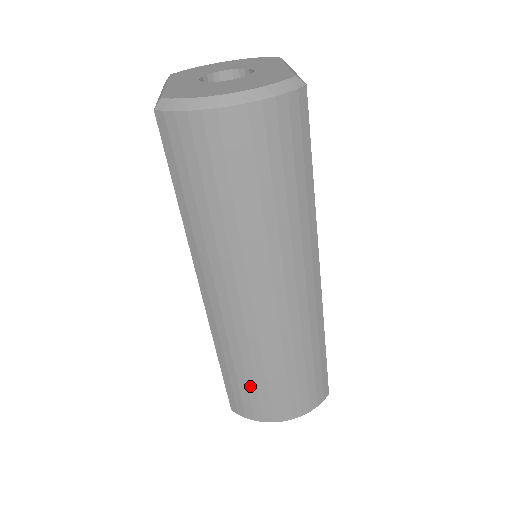
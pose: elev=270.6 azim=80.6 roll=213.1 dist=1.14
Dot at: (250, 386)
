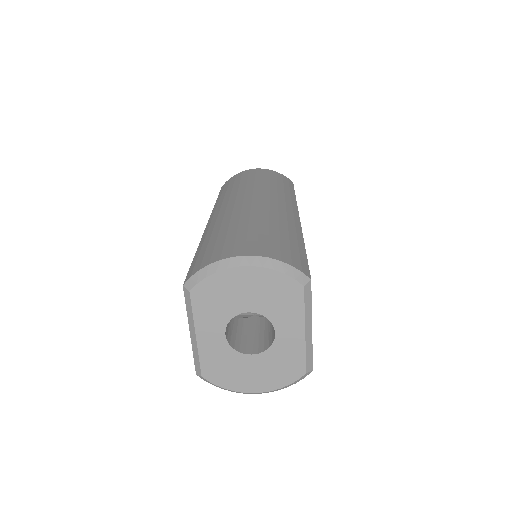
Dot at: occluded
